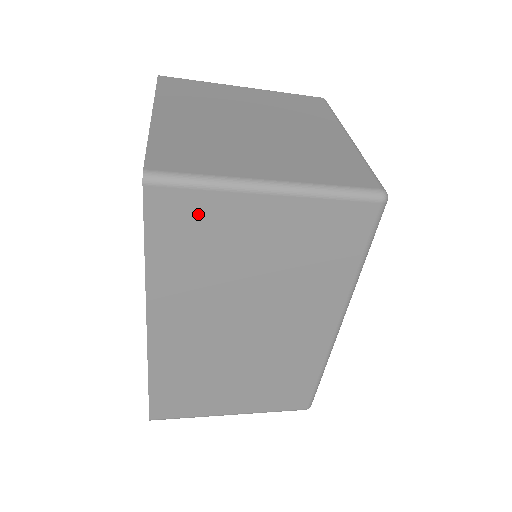
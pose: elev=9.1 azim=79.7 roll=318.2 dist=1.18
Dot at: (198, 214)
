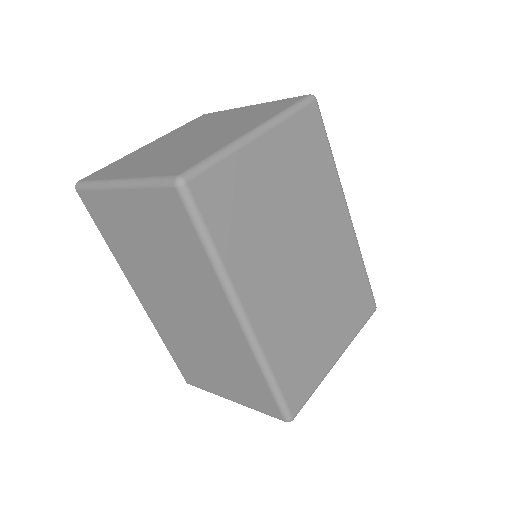
Dot at: (103, 208)
